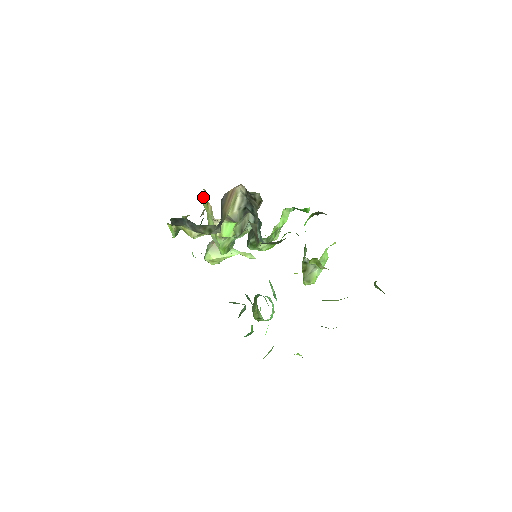
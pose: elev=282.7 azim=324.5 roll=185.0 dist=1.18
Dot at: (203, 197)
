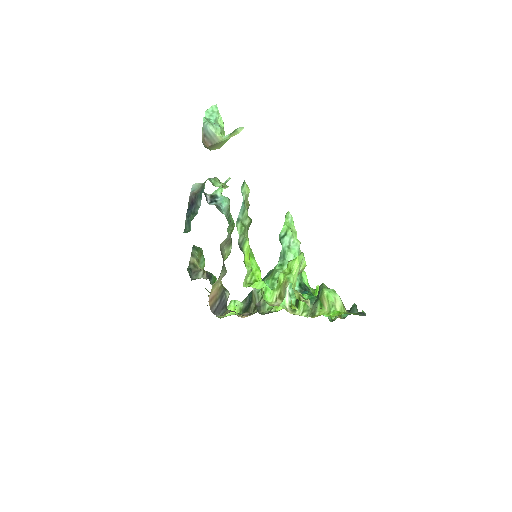
Dot at: occluded
